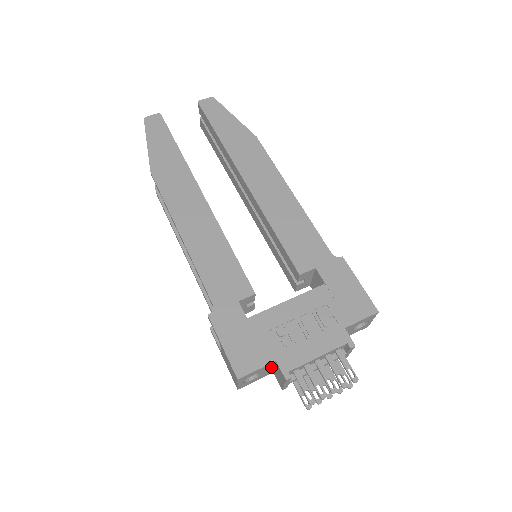
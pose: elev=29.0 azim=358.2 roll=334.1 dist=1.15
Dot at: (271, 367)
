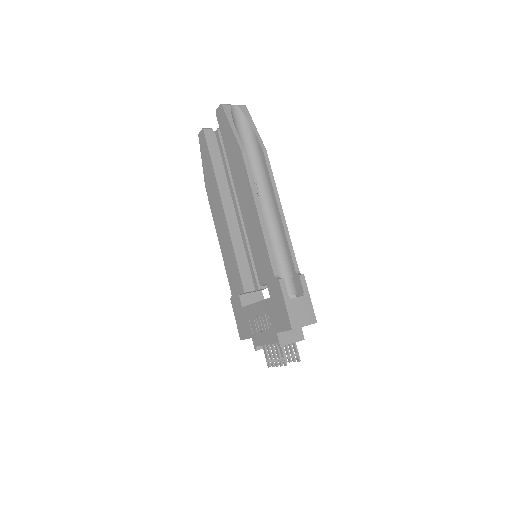
Dot at: occluded
